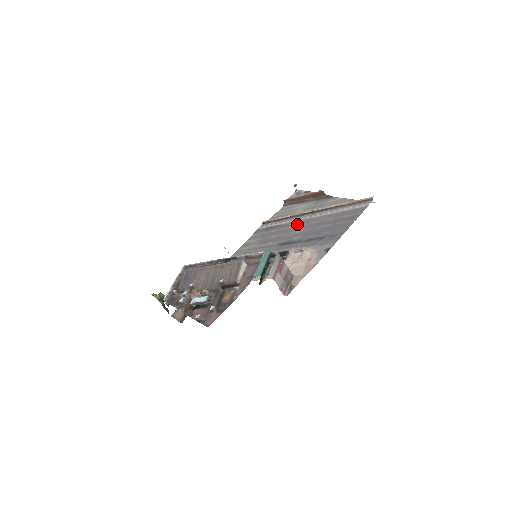
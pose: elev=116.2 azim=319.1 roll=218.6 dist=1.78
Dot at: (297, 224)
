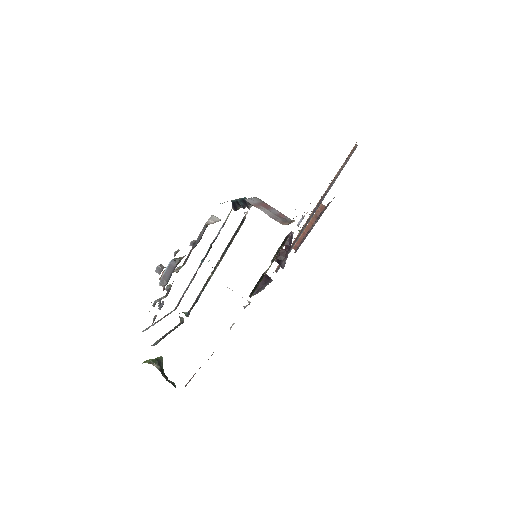
Dot at: occluded
